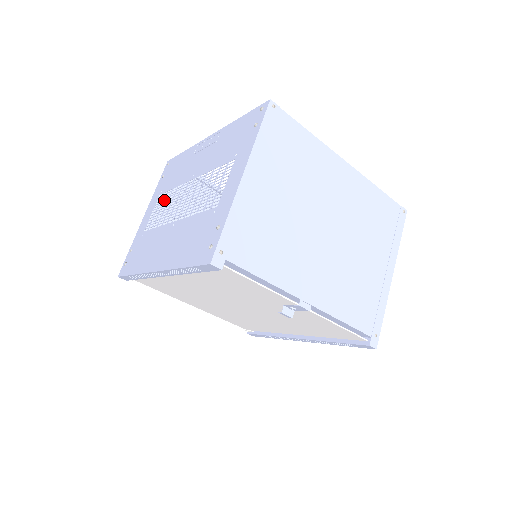
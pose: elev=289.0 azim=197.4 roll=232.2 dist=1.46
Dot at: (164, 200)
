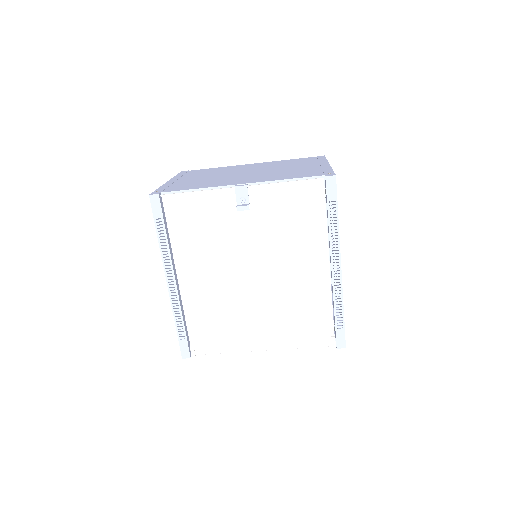
Dot at: occluded
